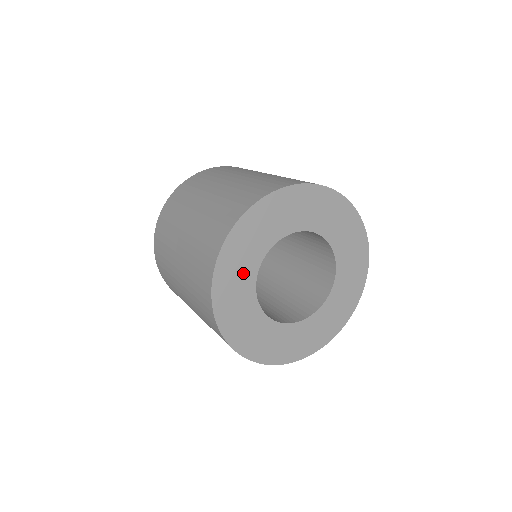
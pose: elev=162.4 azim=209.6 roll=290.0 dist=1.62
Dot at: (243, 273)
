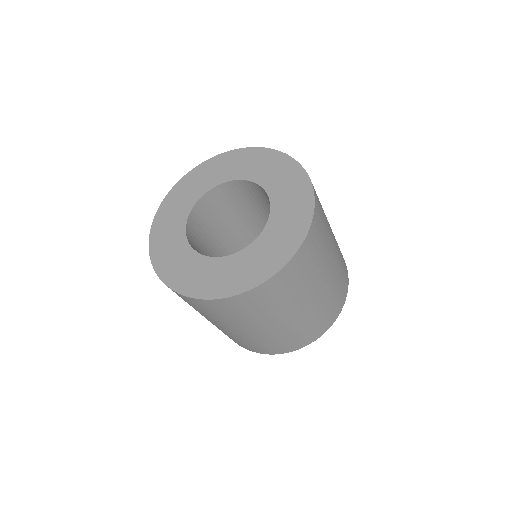
Dot at: (200, 185)
